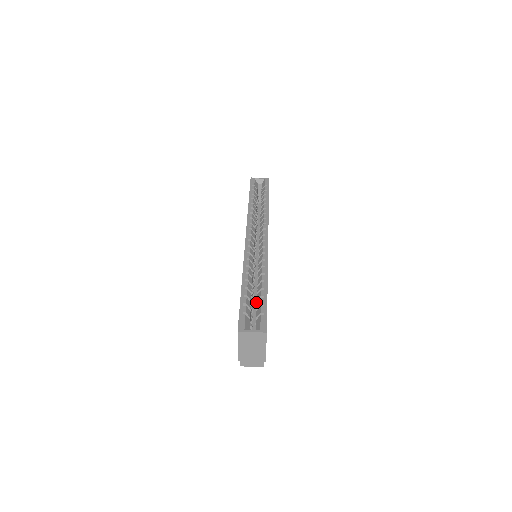
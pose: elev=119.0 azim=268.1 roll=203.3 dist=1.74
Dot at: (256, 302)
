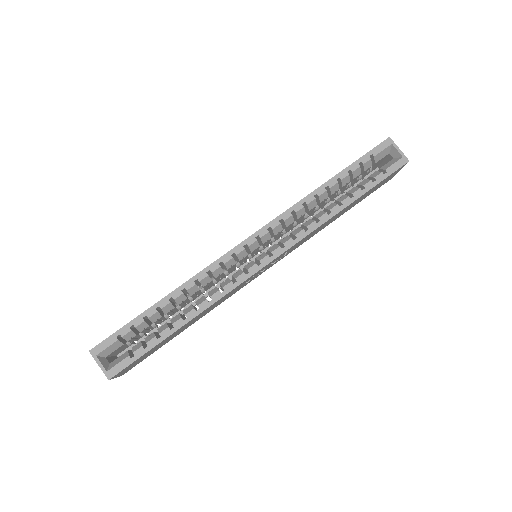
Dot at: occluded
